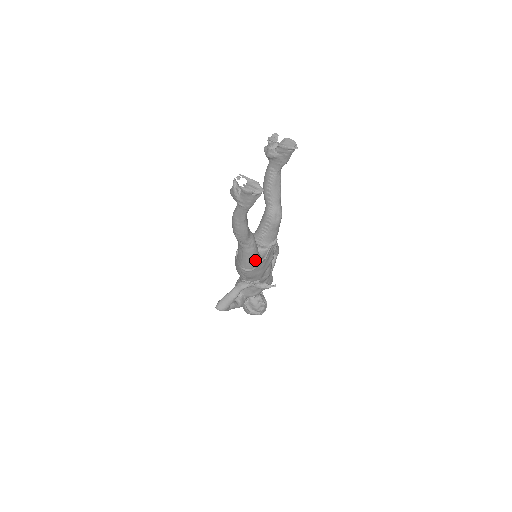
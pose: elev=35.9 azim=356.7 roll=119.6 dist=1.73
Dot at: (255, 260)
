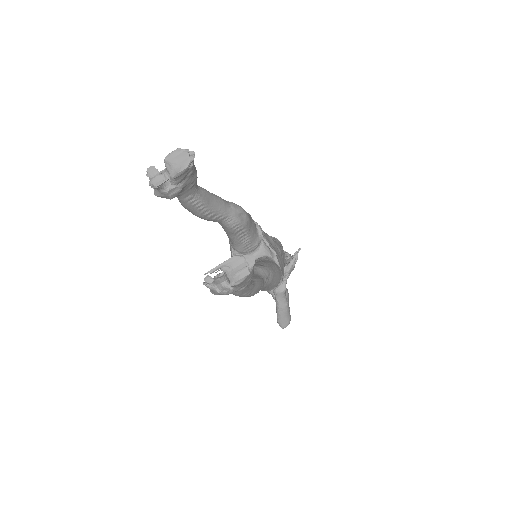
Dot at: (278, 272)
